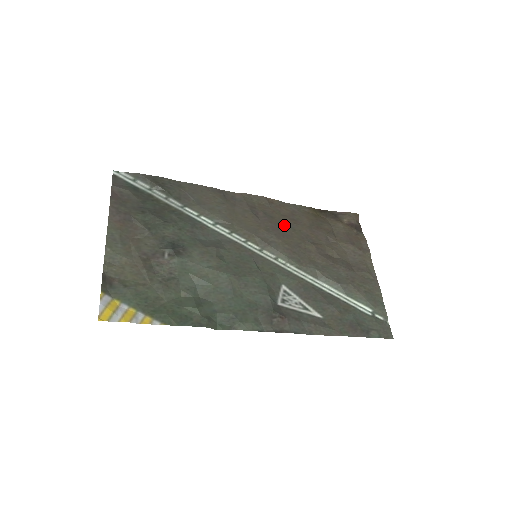
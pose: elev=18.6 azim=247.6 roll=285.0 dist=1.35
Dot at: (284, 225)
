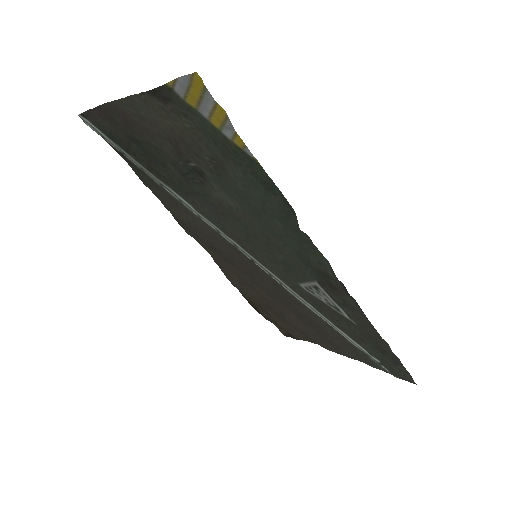
Dot at: (248, 275)
